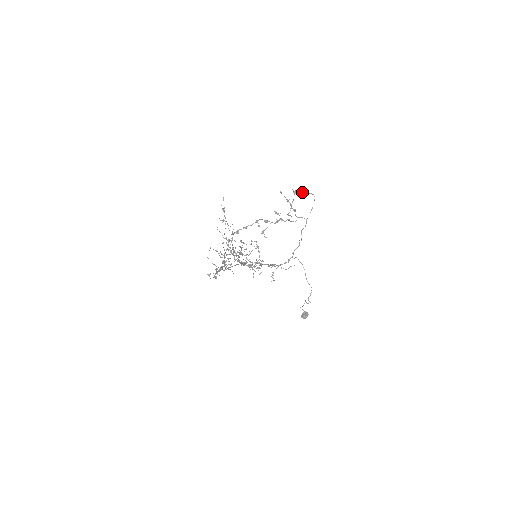
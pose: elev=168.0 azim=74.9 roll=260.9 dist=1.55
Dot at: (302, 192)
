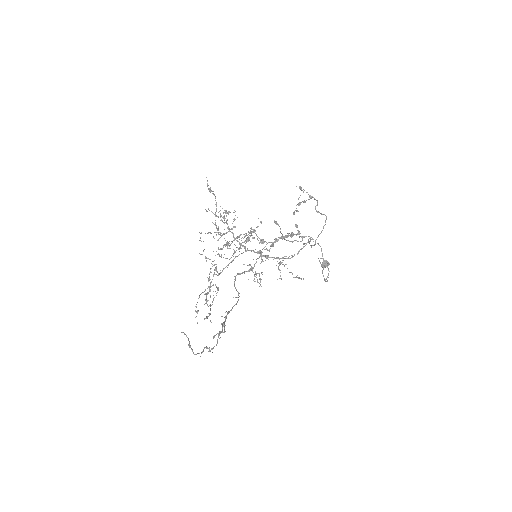
Dot at: (310, 198)
